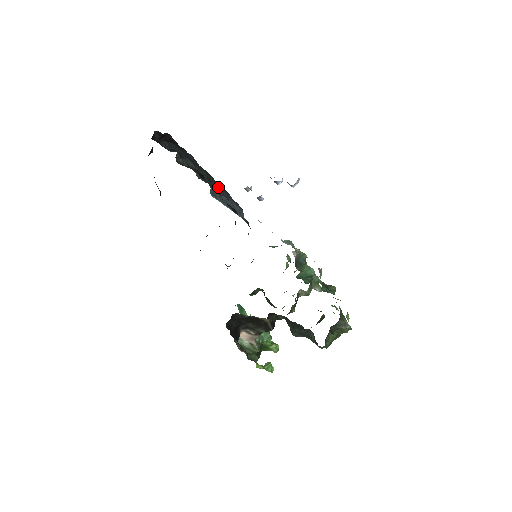
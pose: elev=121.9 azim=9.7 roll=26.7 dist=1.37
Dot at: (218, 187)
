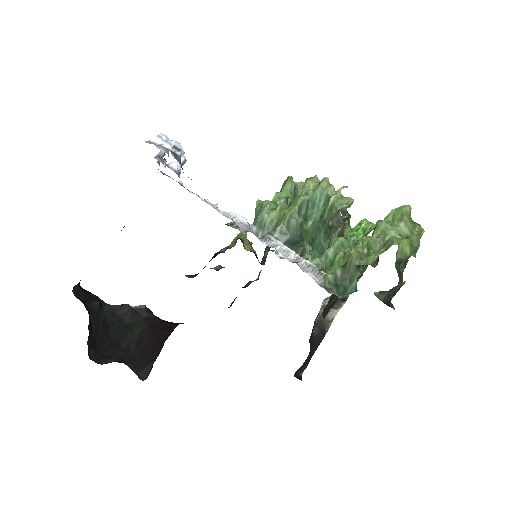
Dot at: occluded
